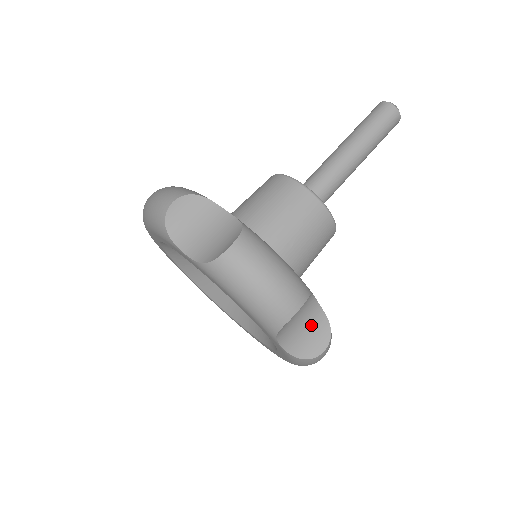
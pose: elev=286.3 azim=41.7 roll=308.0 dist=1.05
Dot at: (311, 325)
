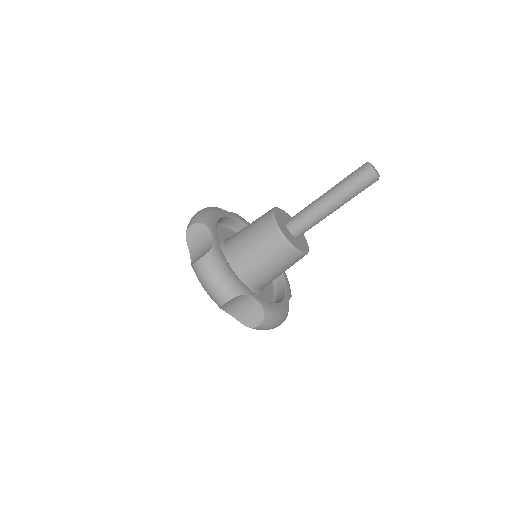
Dot at: (252, 310)
